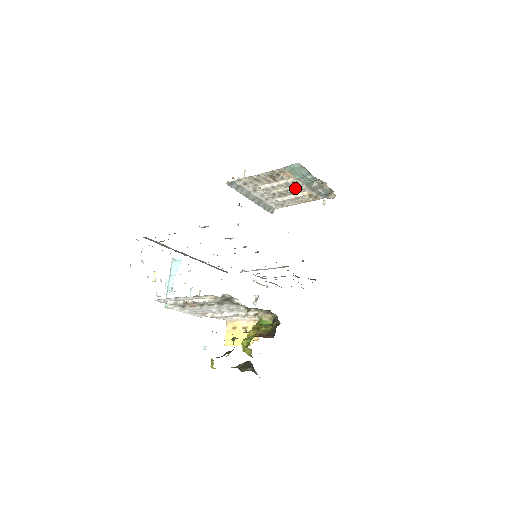
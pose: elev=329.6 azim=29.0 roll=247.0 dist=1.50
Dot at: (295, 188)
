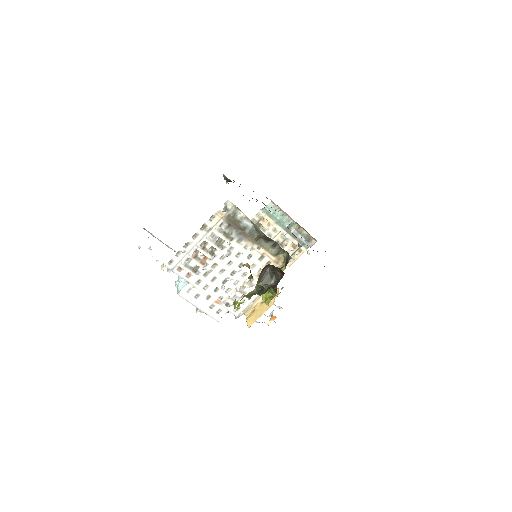
Dot at: (278, 240)
